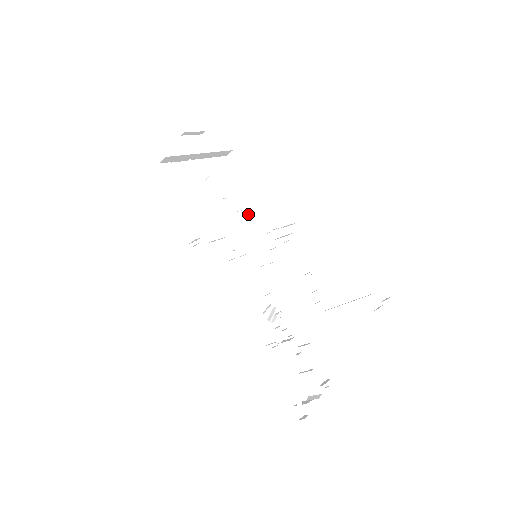
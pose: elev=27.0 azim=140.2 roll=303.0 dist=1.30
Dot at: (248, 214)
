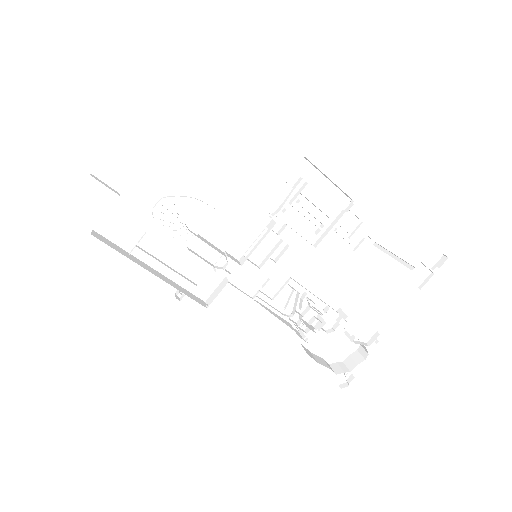
Dot at: (230, 197)
